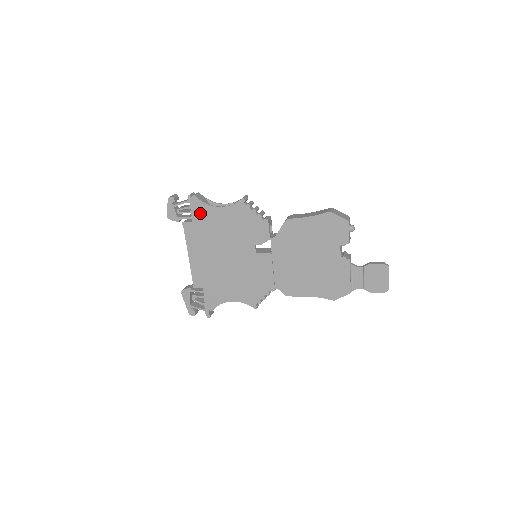
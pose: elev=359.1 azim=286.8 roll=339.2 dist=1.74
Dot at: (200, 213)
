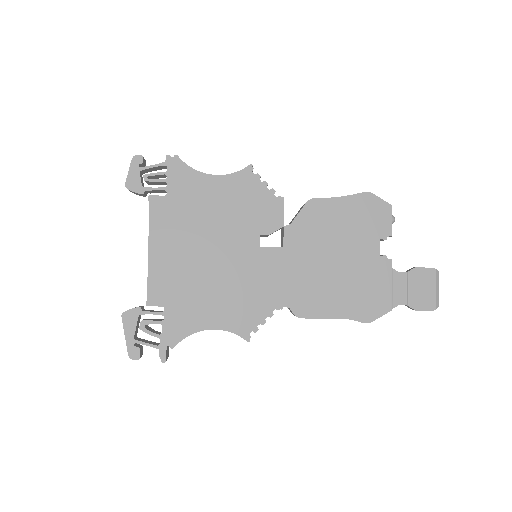
Dot at: (181, 182)
